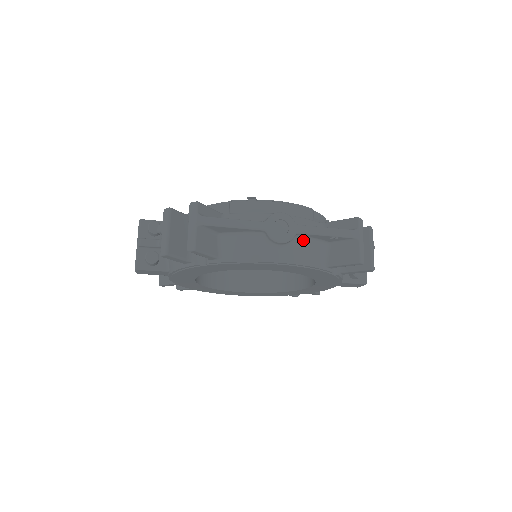
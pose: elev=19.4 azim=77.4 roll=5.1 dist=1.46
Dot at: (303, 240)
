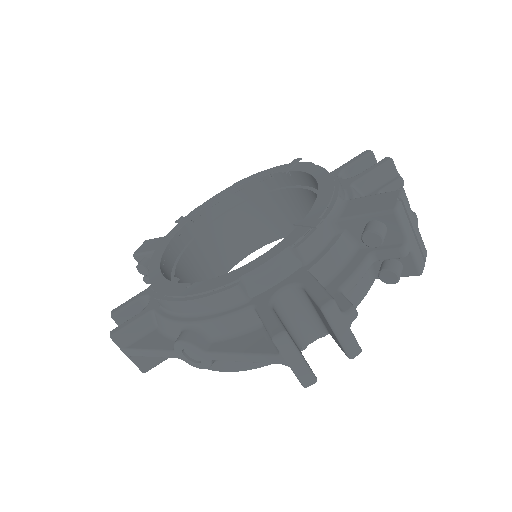
Dot at: occluded
